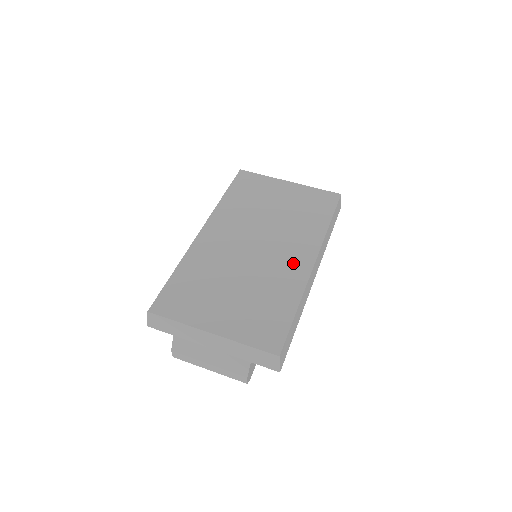
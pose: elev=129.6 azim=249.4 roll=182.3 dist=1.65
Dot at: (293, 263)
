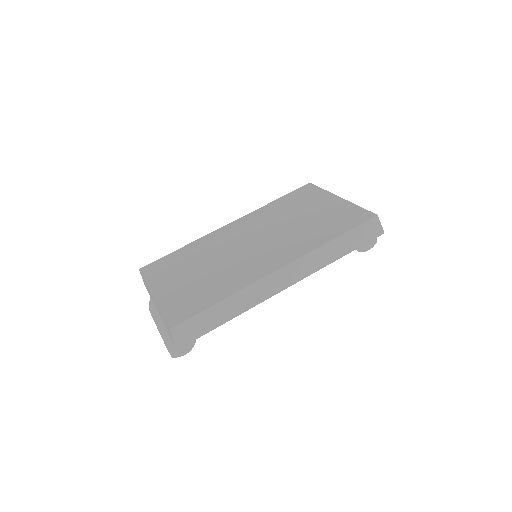
Dot at: (262, 264)
